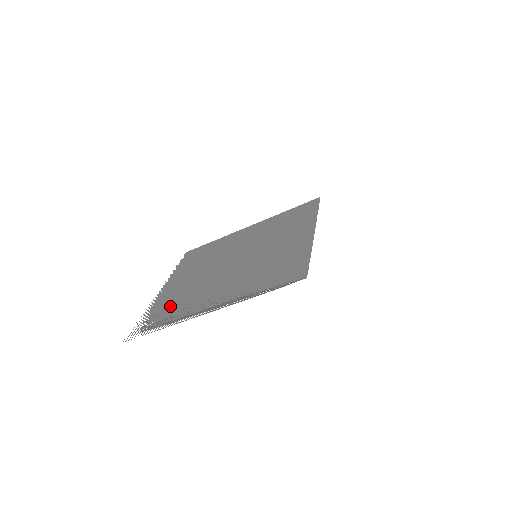
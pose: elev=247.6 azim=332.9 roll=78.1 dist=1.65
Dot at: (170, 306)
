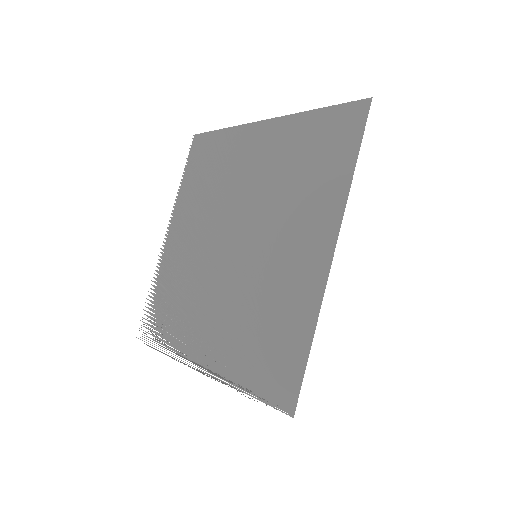
Dot at: (170, 301)
